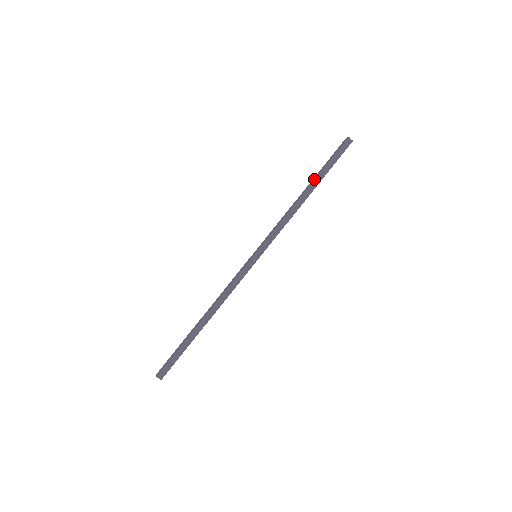
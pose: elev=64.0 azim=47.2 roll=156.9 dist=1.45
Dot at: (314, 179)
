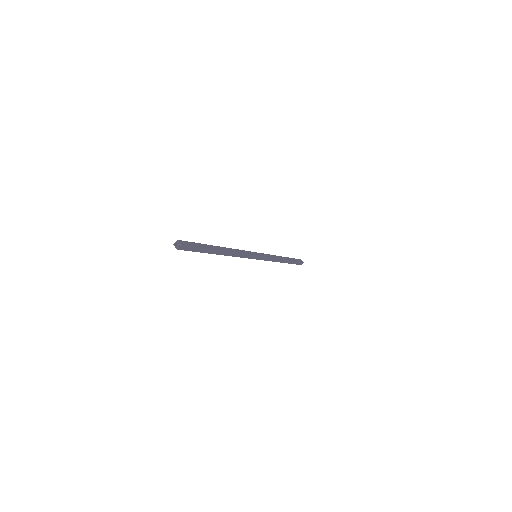
Dot at: (286, 257)
